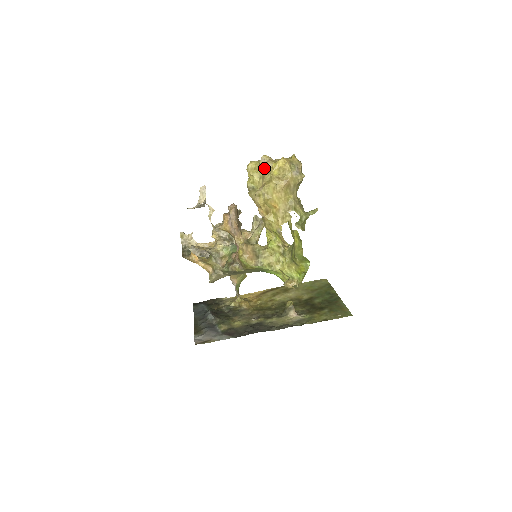
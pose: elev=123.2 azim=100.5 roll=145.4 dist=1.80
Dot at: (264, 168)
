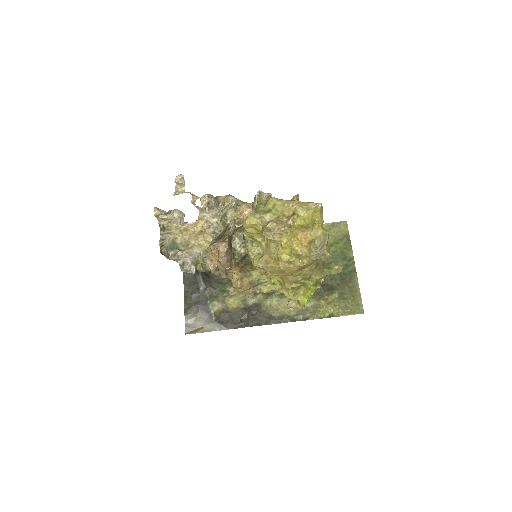
Dot at: (269, 240)
